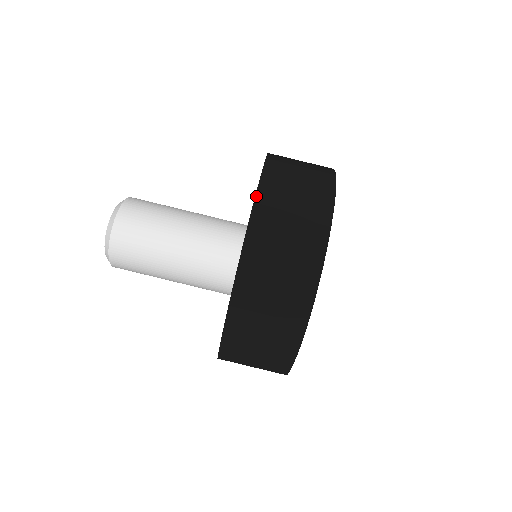
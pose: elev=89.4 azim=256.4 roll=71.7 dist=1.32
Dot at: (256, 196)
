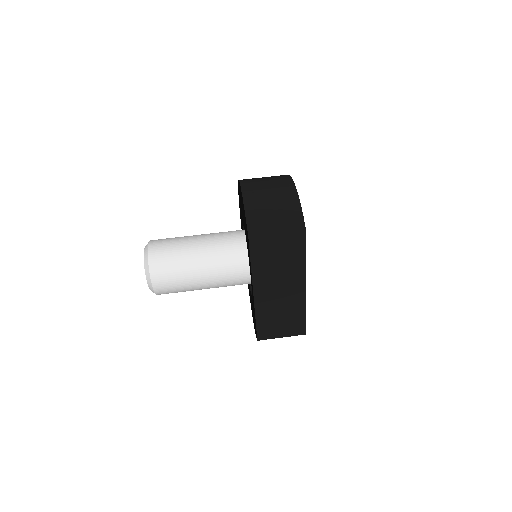
Dot at: occluded
